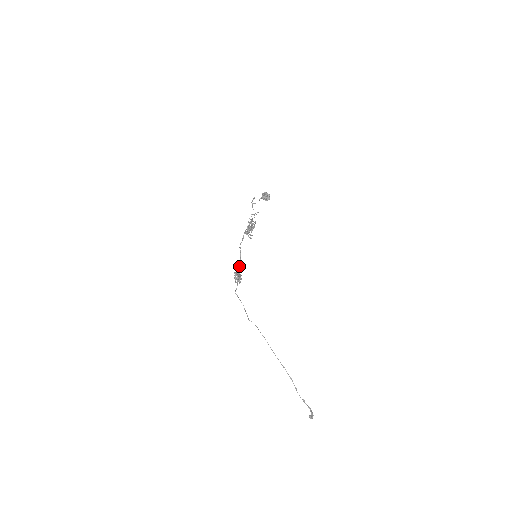
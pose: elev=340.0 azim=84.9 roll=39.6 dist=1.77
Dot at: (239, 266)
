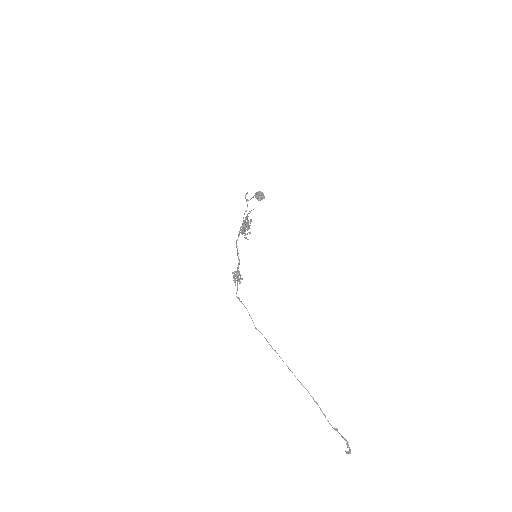
Dot at: occluded
